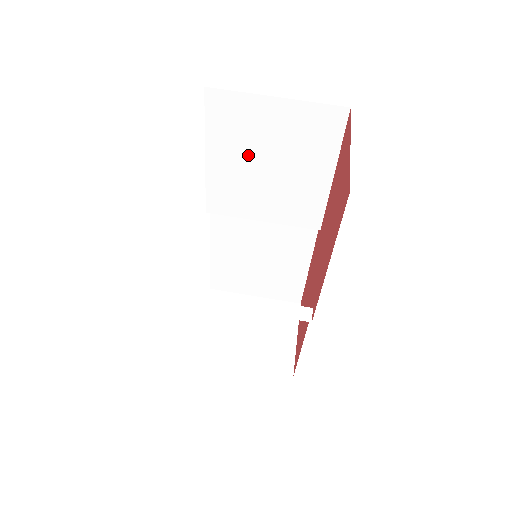
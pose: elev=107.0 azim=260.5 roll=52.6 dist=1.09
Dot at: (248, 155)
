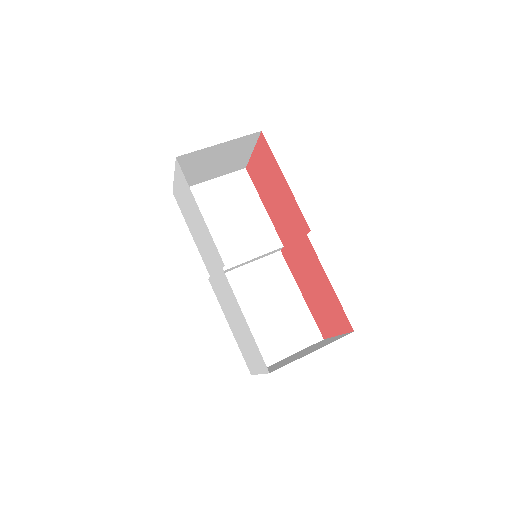
Dot at: (214, 219)
